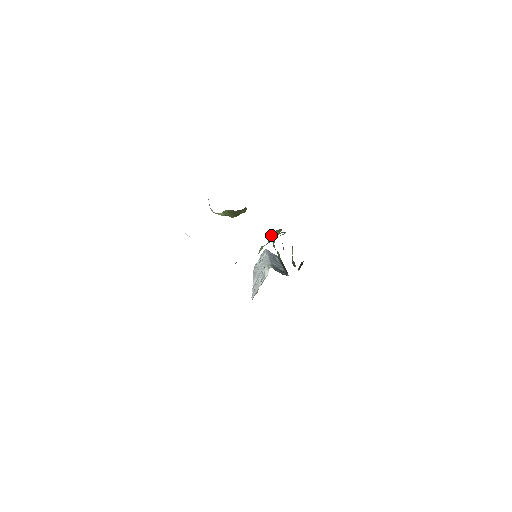
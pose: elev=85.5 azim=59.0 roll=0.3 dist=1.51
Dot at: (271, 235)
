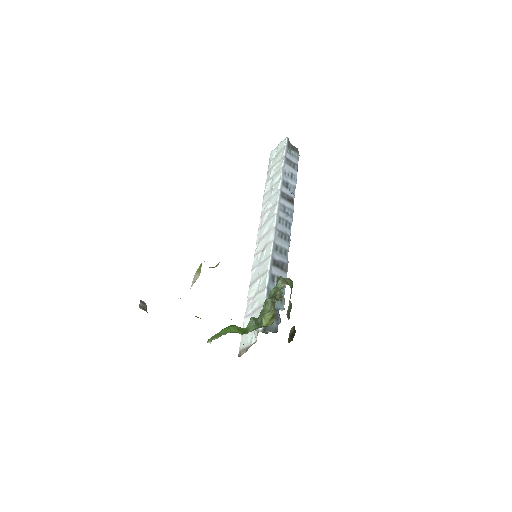
Dot at: (262, 314)
